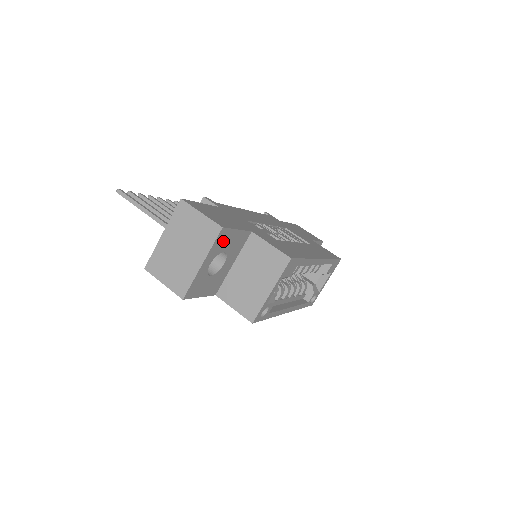
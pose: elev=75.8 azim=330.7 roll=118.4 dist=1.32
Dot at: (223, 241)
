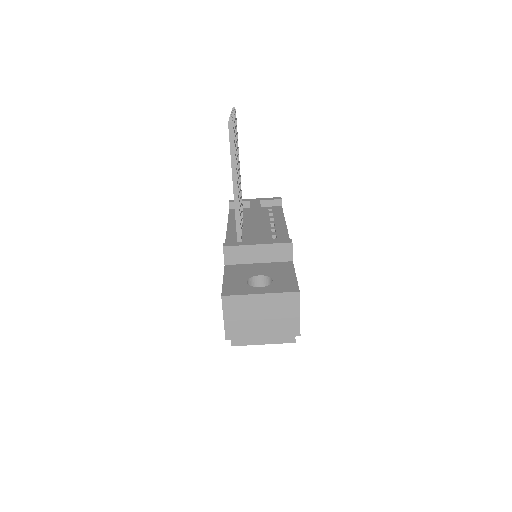
Dot at: occluded
